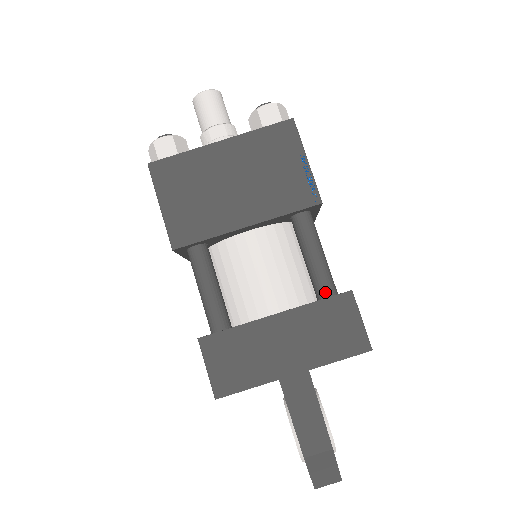
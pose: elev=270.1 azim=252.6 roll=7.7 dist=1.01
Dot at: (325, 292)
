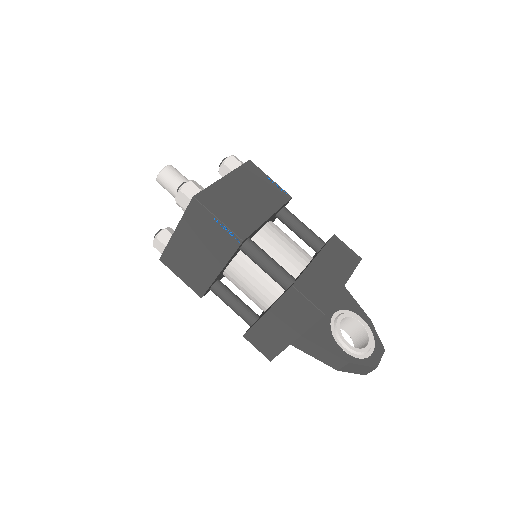
Dot at: (284, 287)
